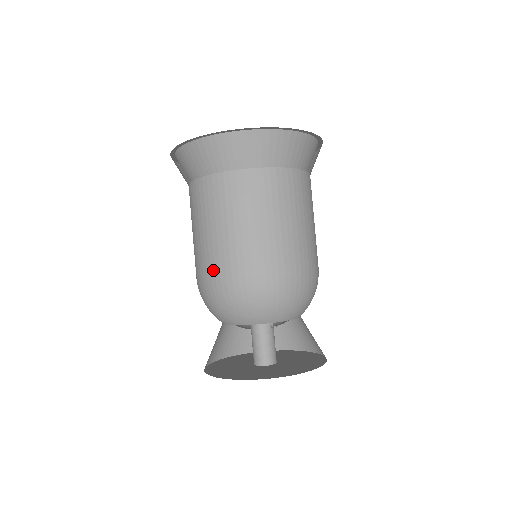
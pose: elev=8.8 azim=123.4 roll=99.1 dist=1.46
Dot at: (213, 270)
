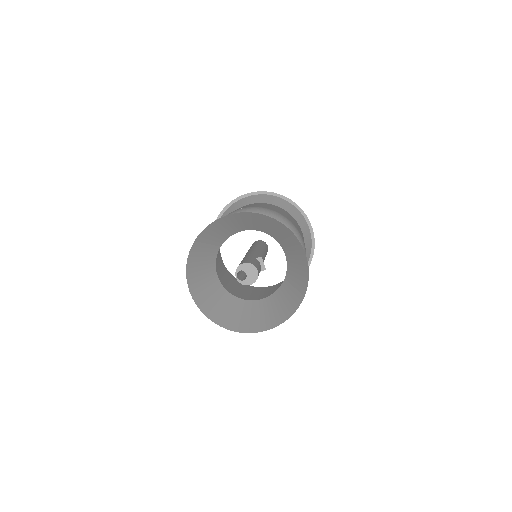
Dot at: occluded
